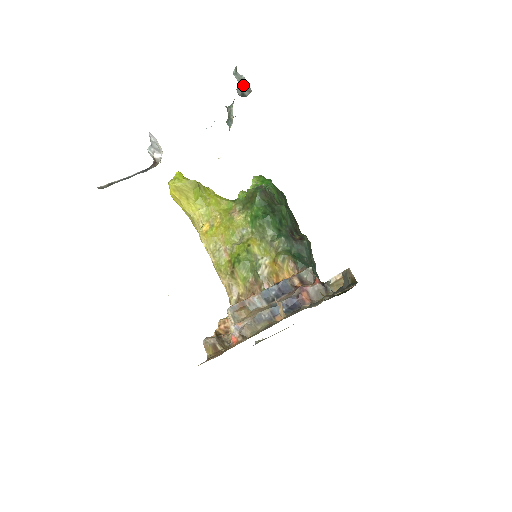
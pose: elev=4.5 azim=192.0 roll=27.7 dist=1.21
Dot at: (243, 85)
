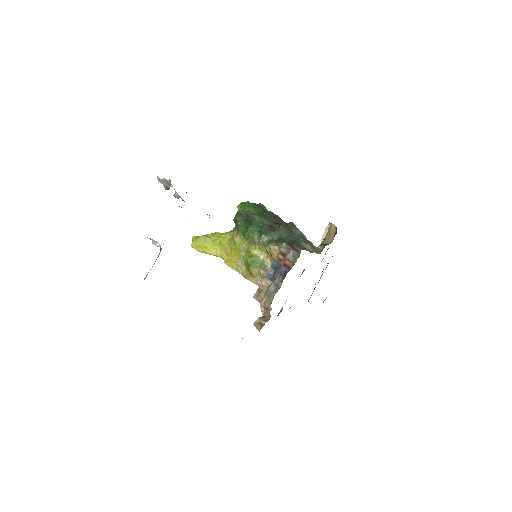
Dot at: (166, 183)
